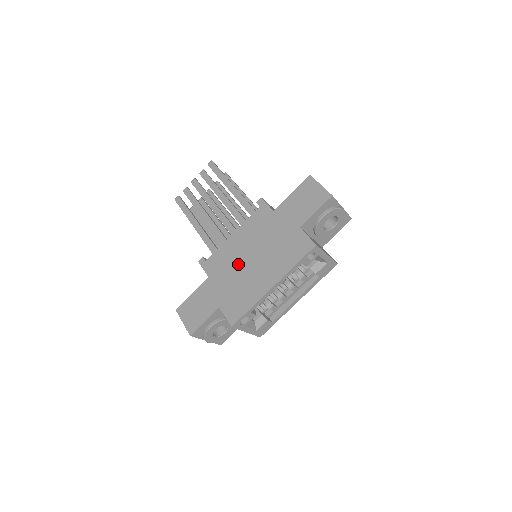
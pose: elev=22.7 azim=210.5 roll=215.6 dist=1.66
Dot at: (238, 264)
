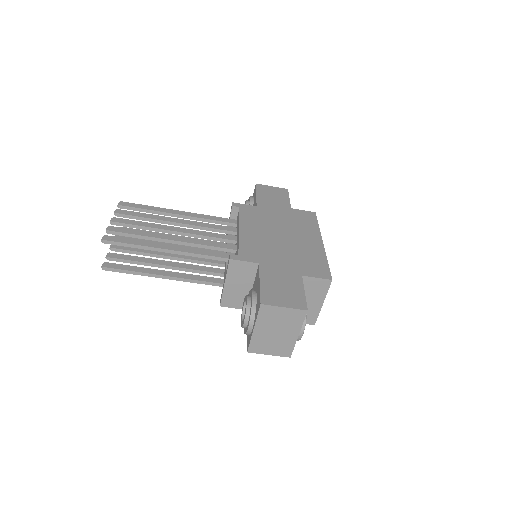
Dot at: (275, 243)
